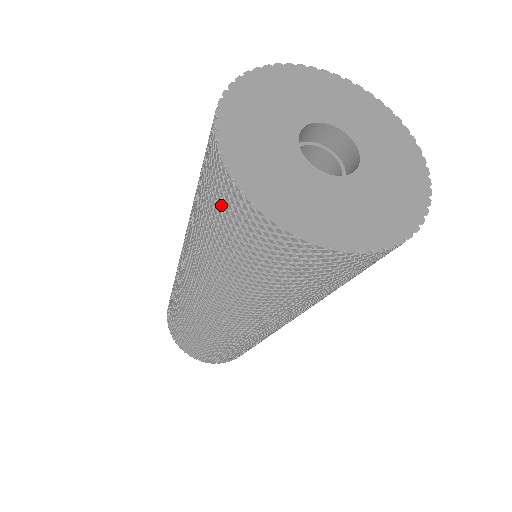
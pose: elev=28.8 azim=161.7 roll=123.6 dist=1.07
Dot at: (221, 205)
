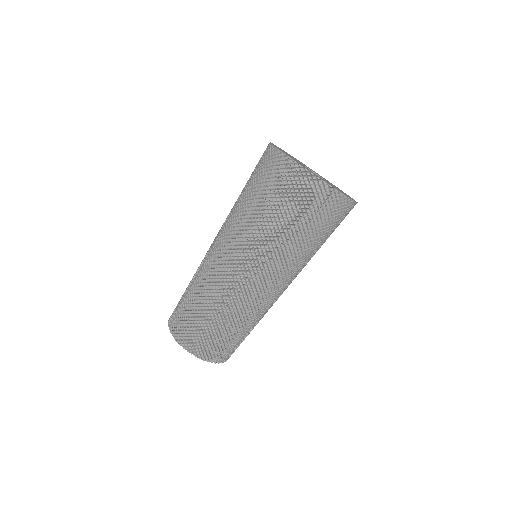
Dot at: (261, 162)
